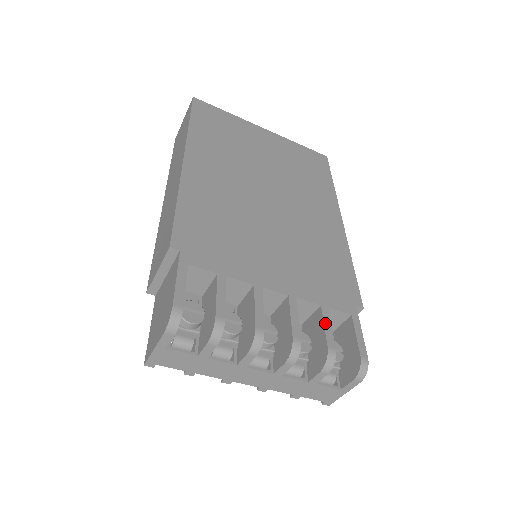
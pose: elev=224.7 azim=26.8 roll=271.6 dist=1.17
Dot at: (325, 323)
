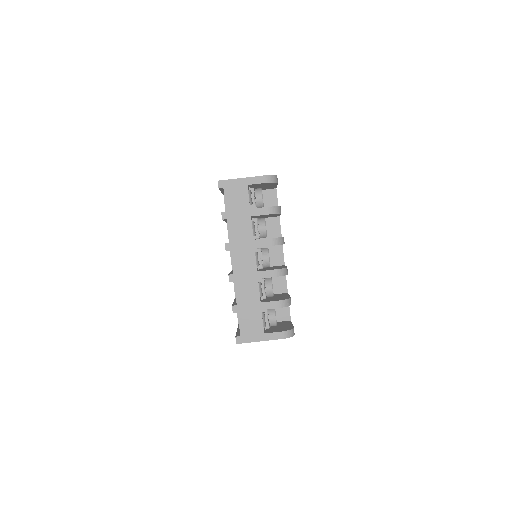
Dot at: occluded
